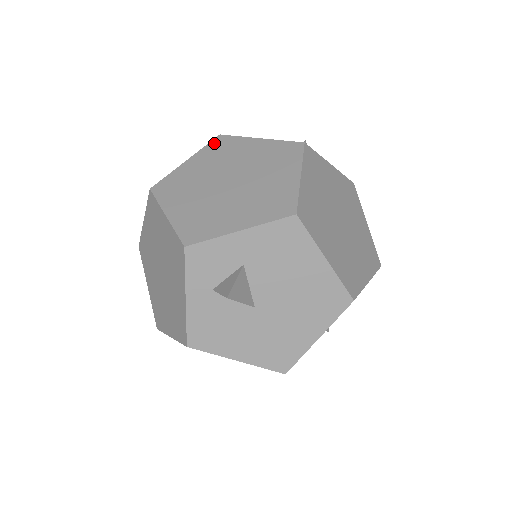
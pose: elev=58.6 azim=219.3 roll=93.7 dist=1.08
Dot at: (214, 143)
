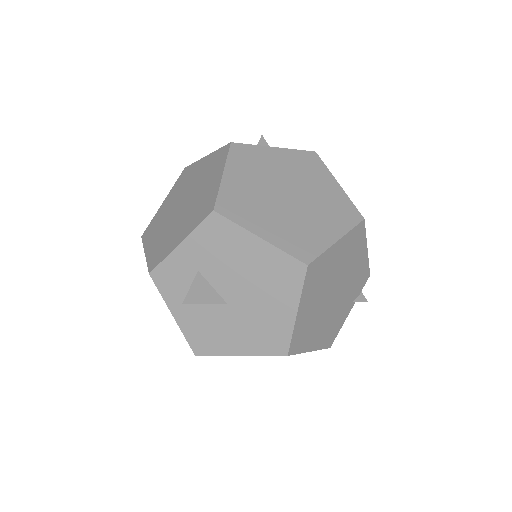
Dot at: (180, 177)
